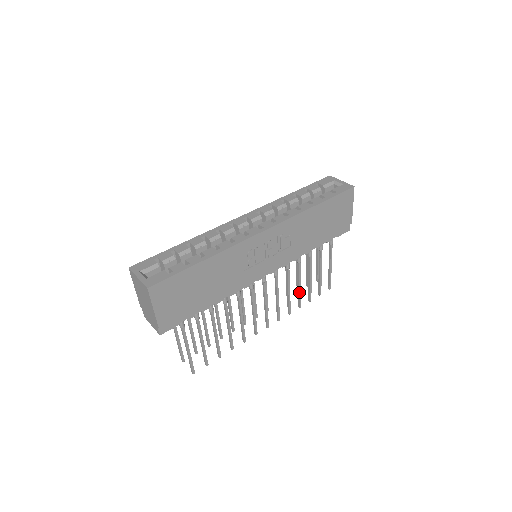
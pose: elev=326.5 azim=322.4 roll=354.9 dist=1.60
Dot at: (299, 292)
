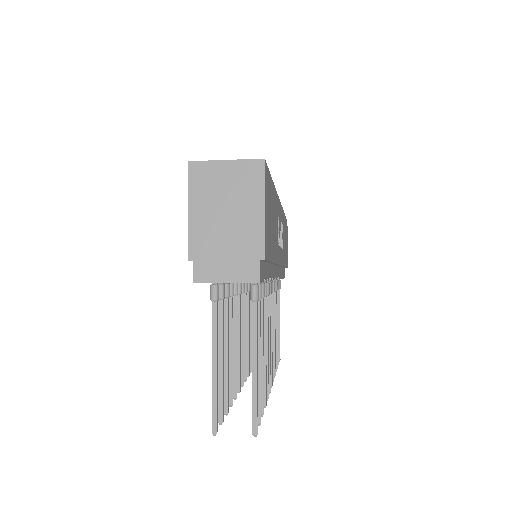
Dot at: (276, 342)
